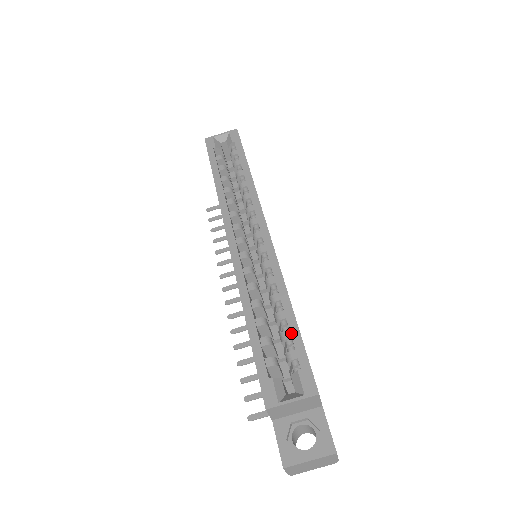
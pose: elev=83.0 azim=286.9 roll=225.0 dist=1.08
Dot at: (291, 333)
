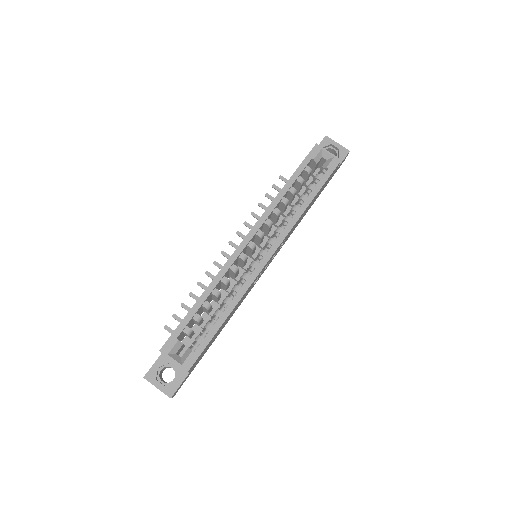
Dot at: (211, 329)
